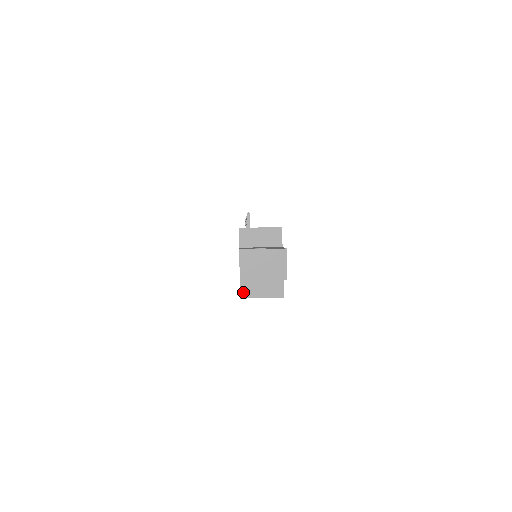
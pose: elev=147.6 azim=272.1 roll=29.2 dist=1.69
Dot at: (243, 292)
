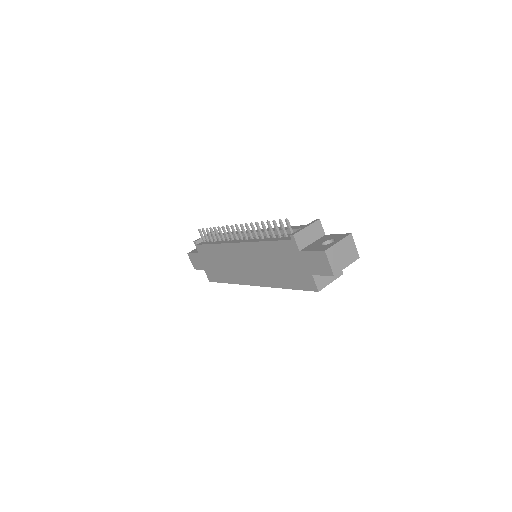
Dot at: (318, 286)
